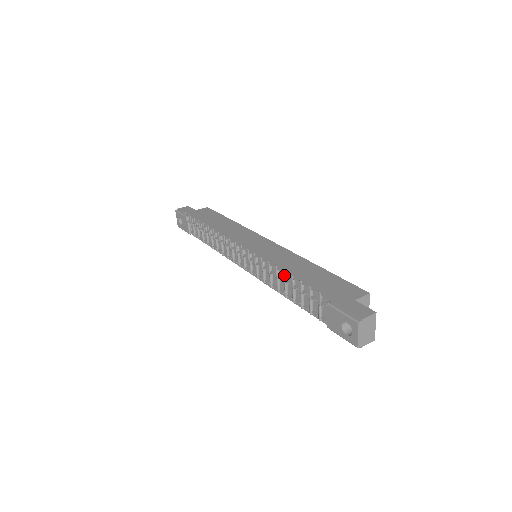
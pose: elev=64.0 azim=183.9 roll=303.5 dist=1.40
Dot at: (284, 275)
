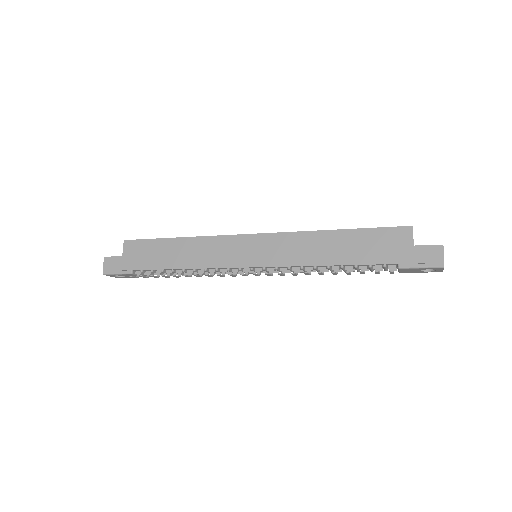
Dot at: (335, 273)
